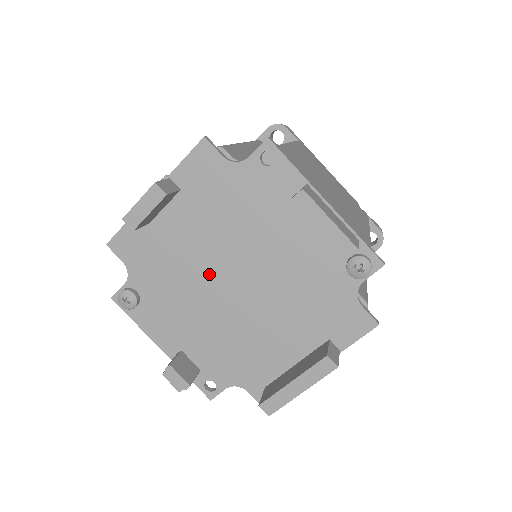
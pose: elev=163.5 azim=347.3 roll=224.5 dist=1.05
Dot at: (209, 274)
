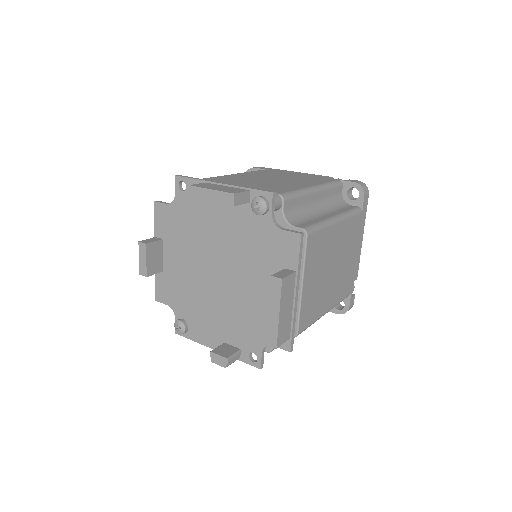
Dot at: (203, 278)
